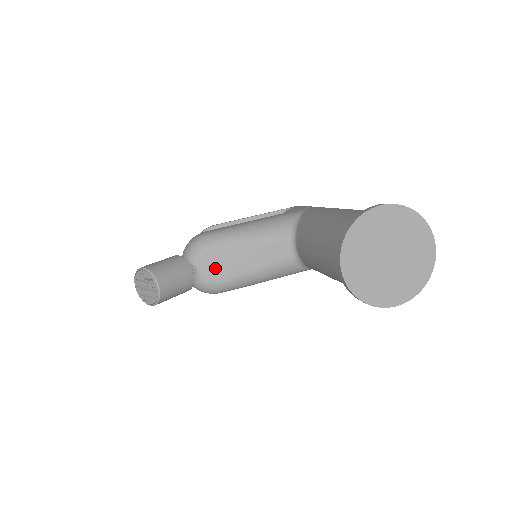
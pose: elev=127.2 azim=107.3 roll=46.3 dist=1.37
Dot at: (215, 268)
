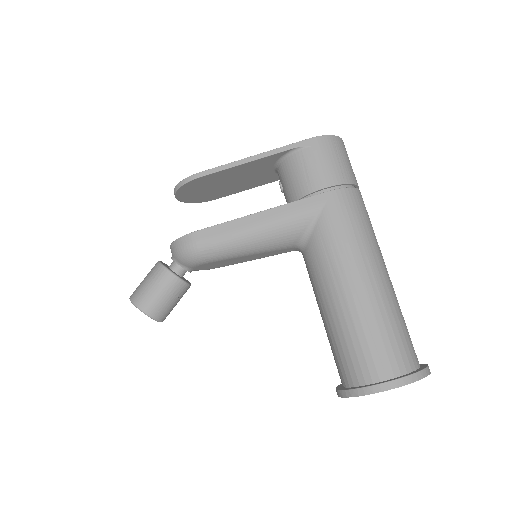
Dot at: (211, 266)
